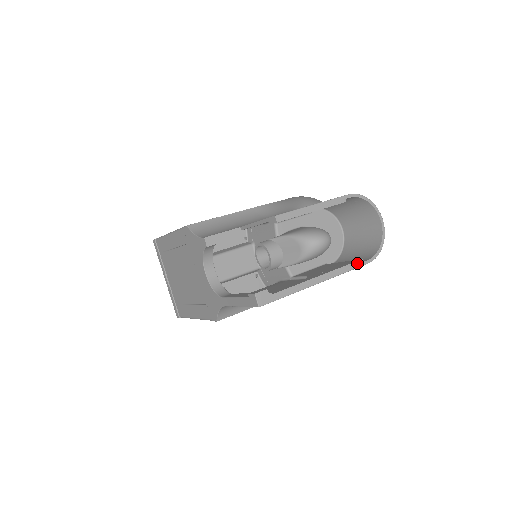
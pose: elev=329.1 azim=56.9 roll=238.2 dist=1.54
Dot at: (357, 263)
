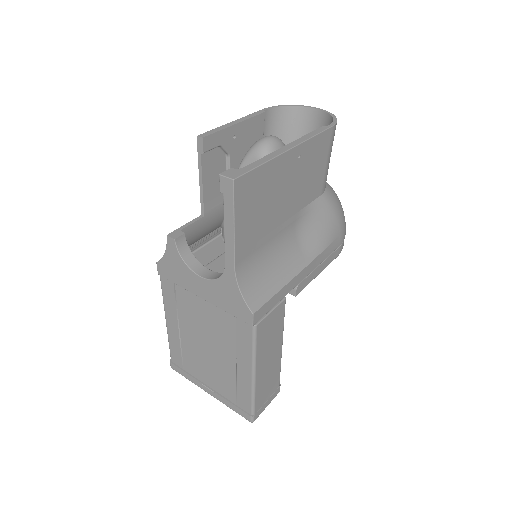
Dot at: (319, 129)
